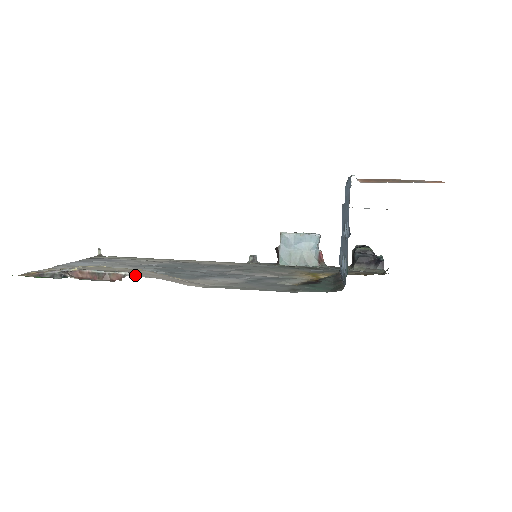
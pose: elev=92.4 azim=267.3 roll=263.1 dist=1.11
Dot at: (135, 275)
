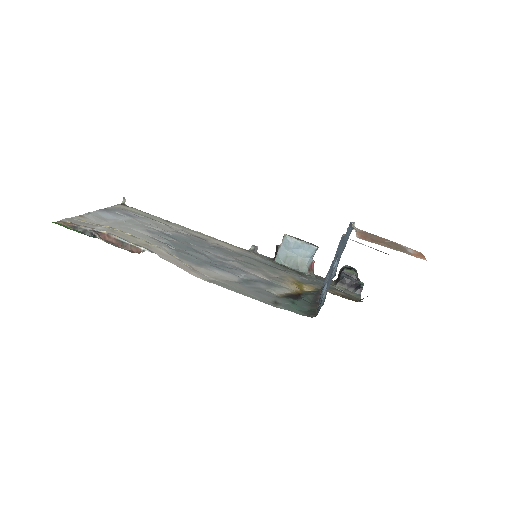
Dot at: occluded
